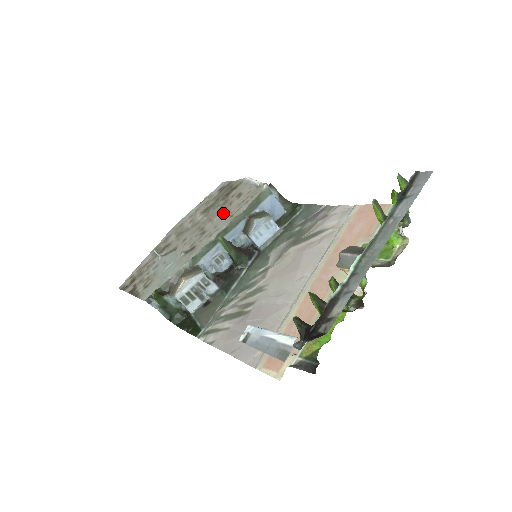
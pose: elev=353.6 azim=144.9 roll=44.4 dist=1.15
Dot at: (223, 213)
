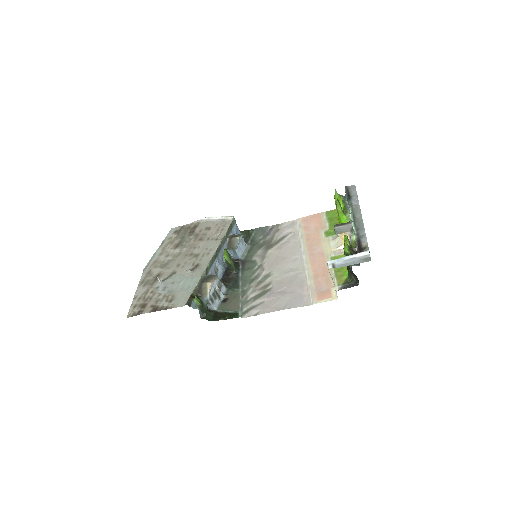
Dot at: (204, 241)
